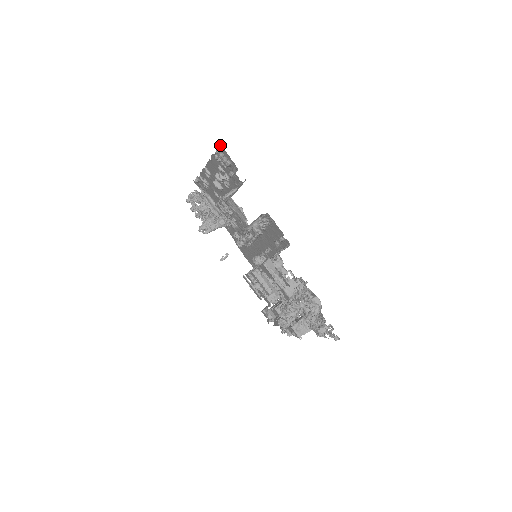
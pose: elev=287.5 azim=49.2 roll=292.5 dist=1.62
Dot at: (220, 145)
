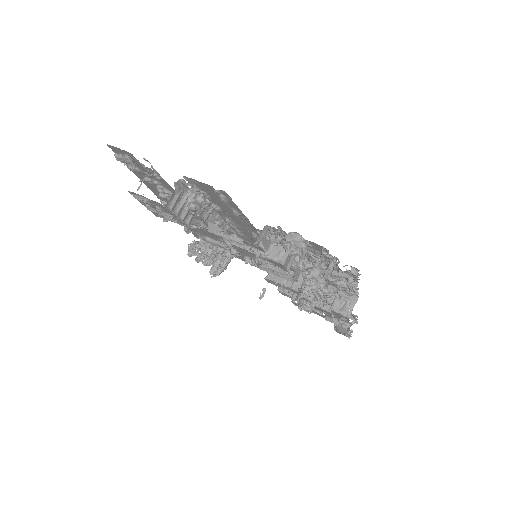
Dot at: (107, 145)
